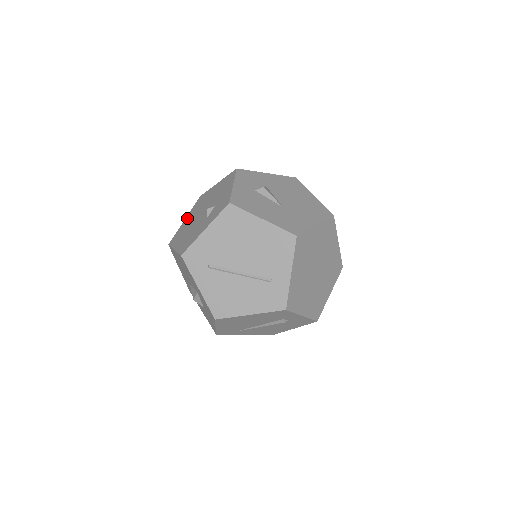
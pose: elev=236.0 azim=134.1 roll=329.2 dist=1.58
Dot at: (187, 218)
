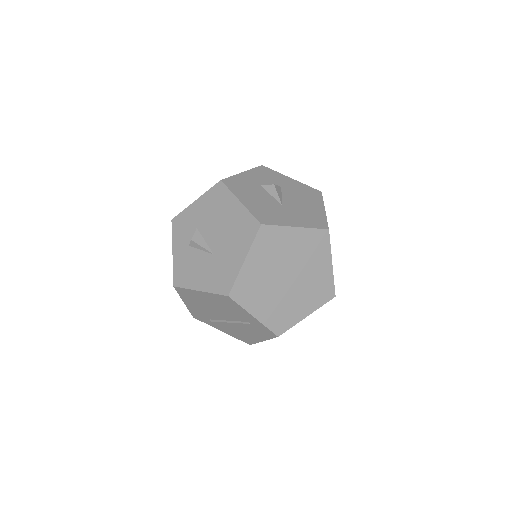
Dot at: occluded
